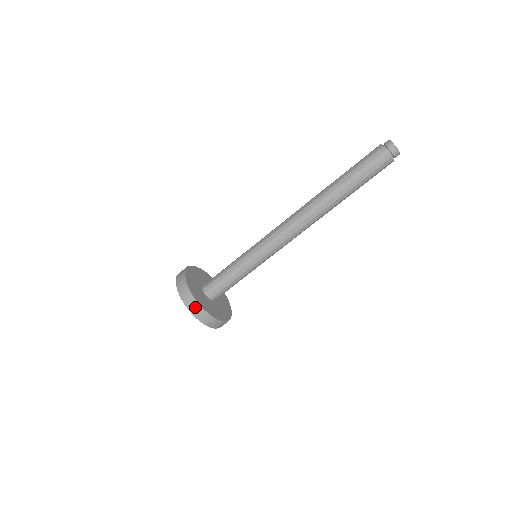
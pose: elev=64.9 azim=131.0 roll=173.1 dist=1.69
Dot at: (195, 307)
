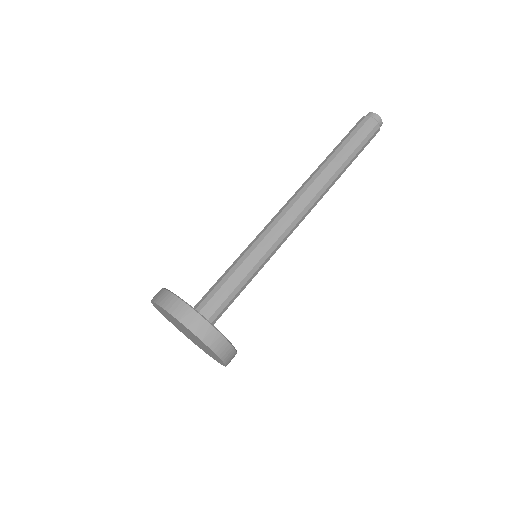
Dot at: (176, 304)
